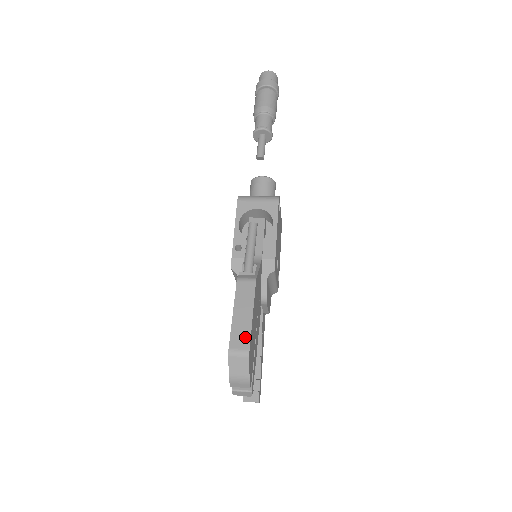
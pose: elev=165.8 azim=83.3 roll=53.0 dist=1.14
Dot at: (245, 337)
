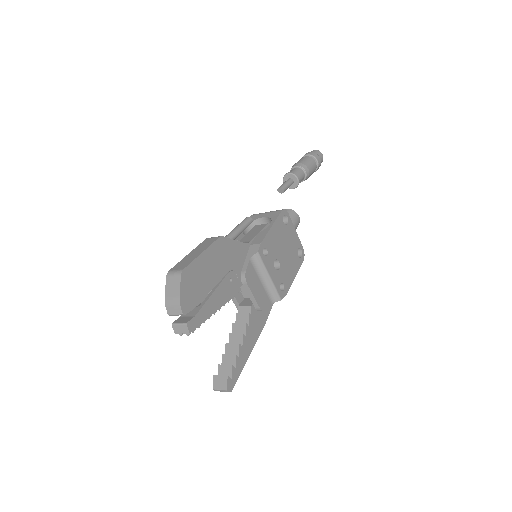
Dot at: (186, 263)
